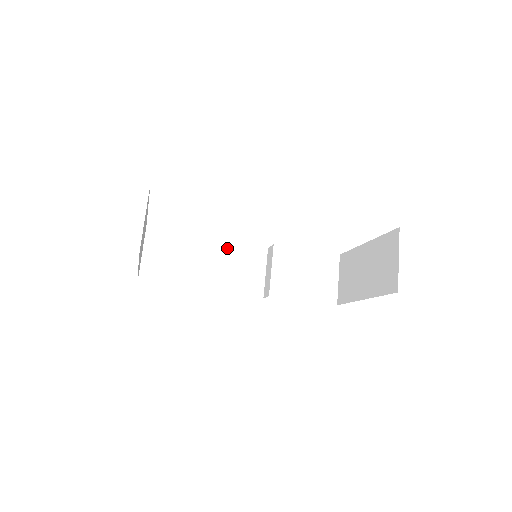
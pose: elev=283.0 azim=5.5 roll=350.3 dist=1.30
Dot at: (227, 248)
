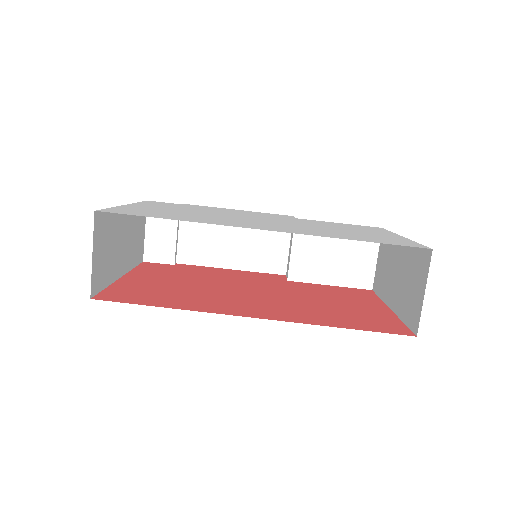
Dot at: occluded
